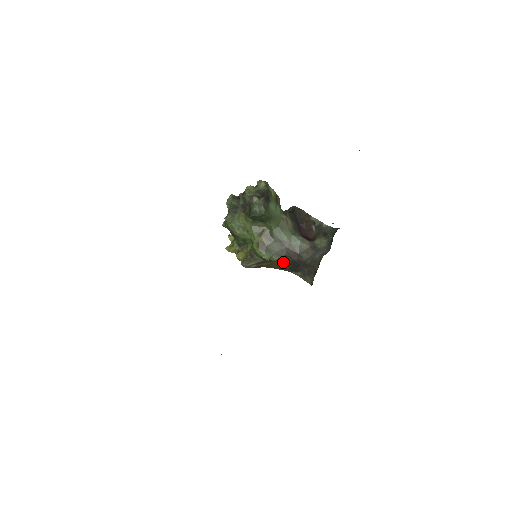
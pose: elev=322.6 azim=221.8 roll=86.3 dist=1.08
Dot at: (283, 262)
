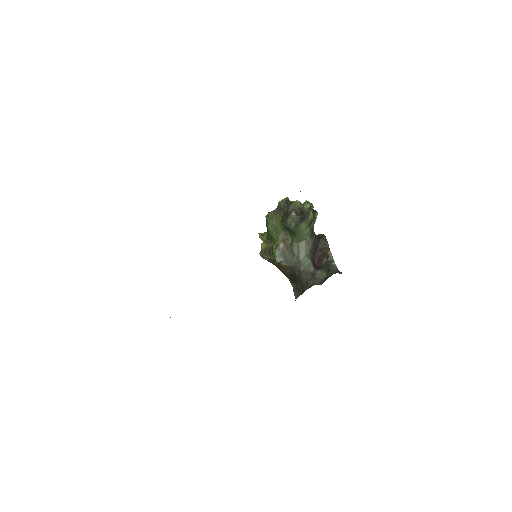
Dot at: (288, 270)
